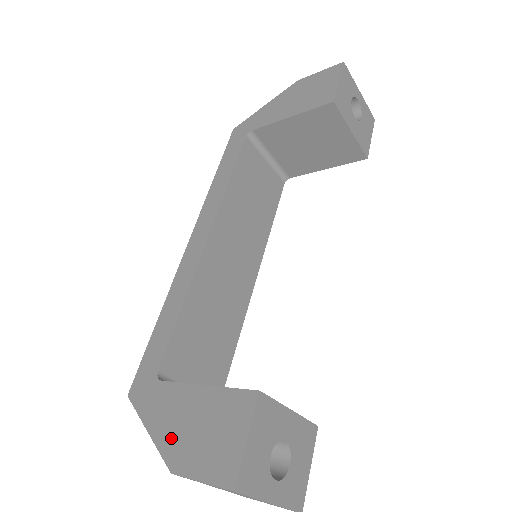
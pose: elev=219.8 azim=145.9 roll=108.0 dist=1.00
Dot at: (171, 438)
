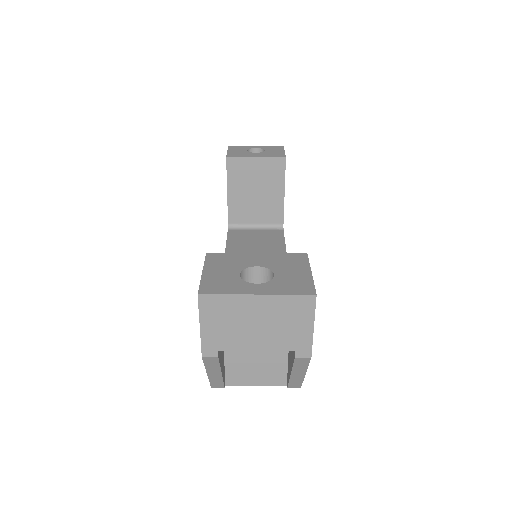
Dot at: occluded
